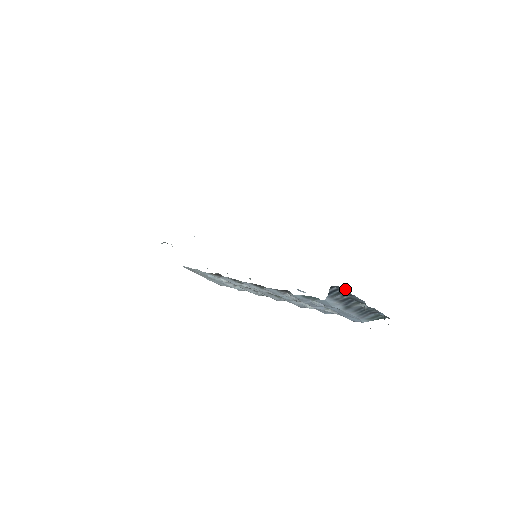
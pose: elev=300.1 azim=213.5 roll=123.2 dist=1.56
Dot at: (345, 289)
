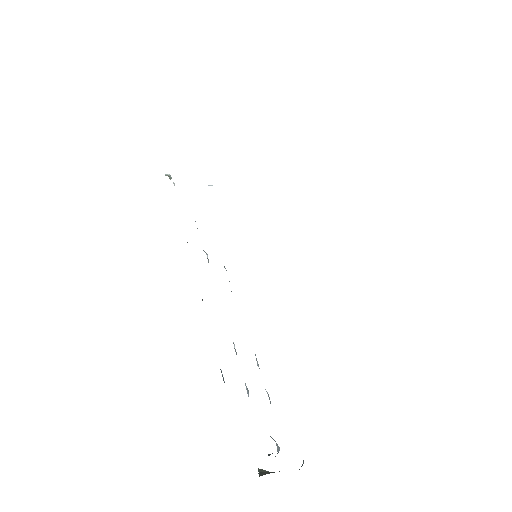
Dot at: occluded
